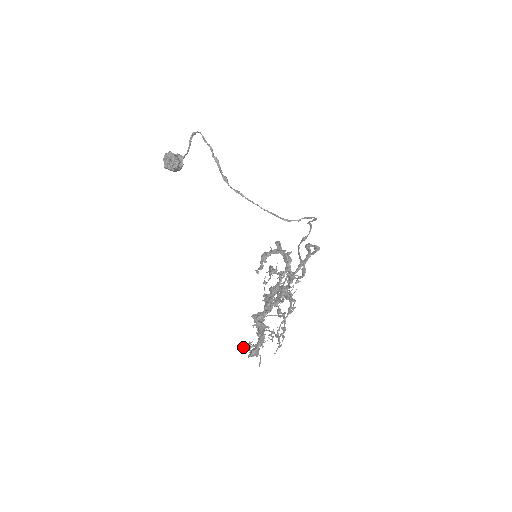
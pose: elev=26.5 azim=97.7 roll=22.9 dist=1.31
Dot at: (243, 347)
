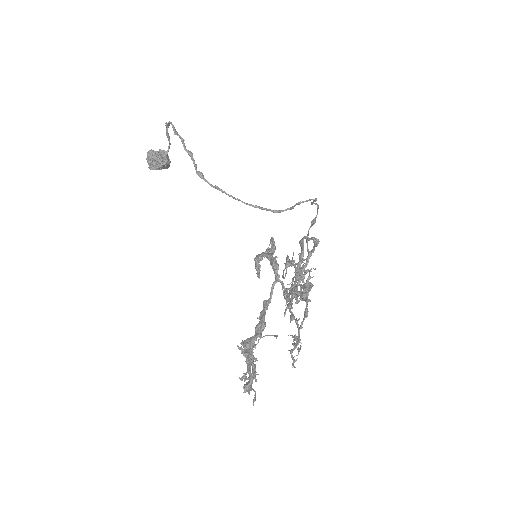
Dot at: (239, 378)
